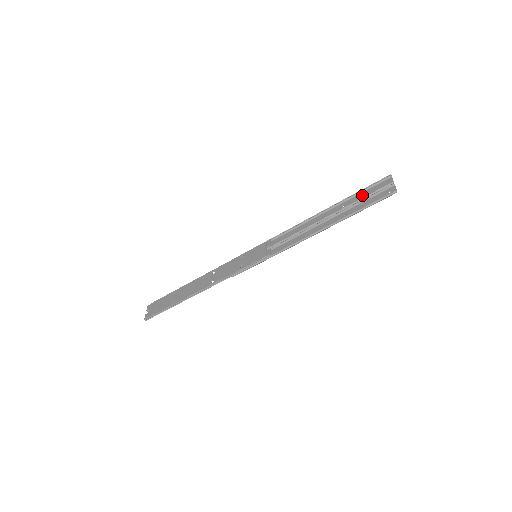
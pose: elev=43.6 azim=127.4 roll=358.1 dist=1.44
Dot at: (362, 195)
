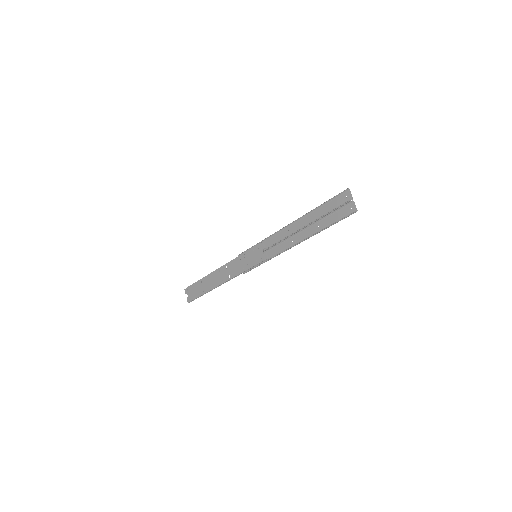
Dot at: (328, 207)
